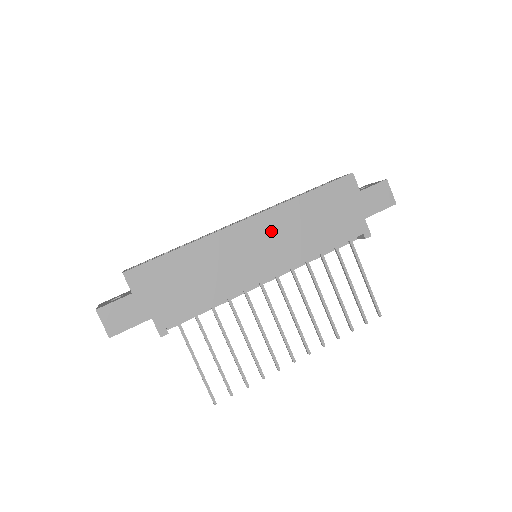
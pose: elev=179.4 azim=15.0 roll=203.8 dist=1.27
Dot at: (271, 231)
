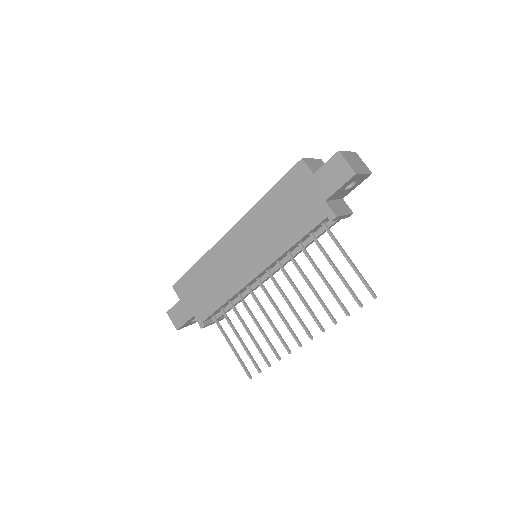
Dot at: (248, 236)
